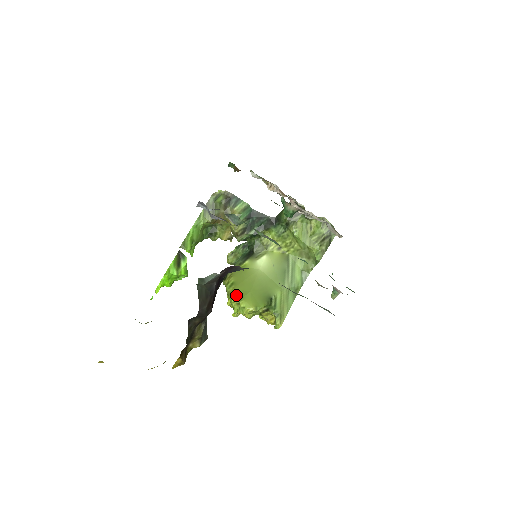
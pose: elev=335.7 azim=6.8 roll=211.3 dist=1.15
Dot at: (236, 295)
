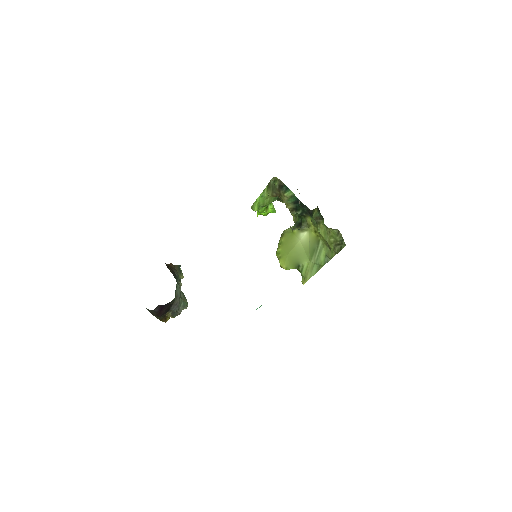
Dot at: (279, 253)
